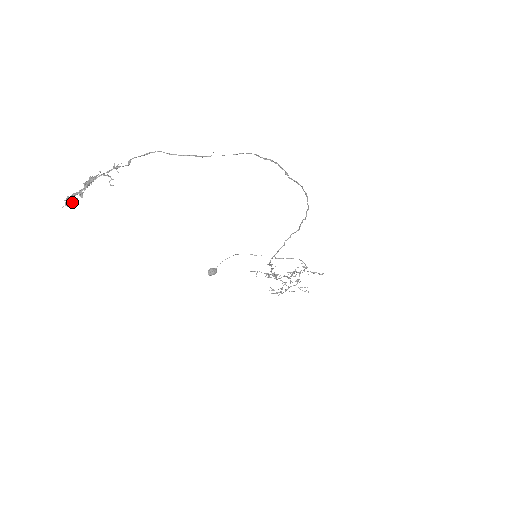
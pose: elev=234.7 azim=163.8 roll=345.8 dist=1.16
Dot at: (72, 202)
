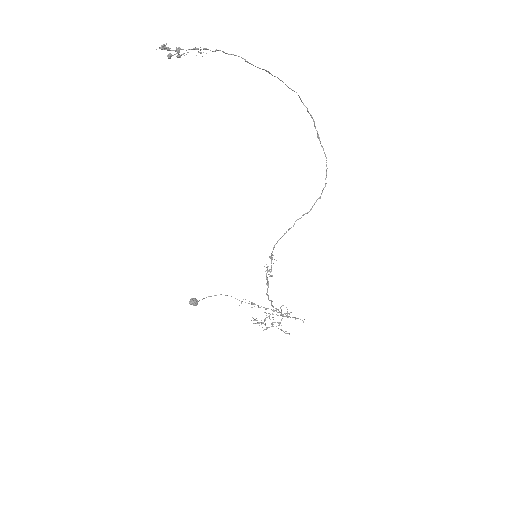
Dot at: (166, 48)
